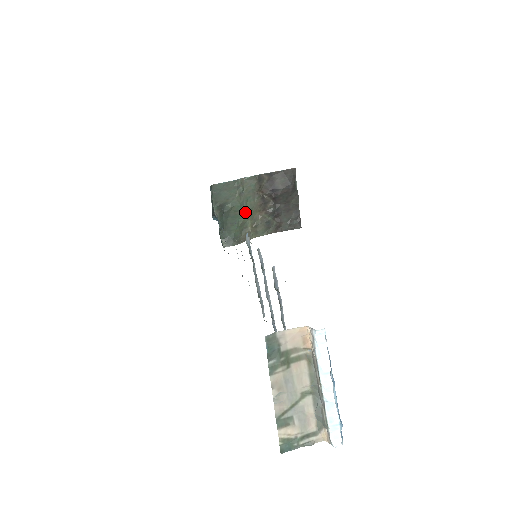
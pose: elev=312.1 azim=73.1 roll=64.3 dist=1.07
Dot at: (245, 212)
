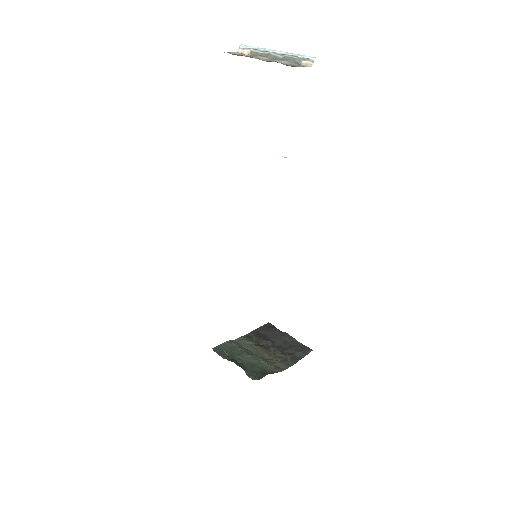
Dot at: (256, 357)
